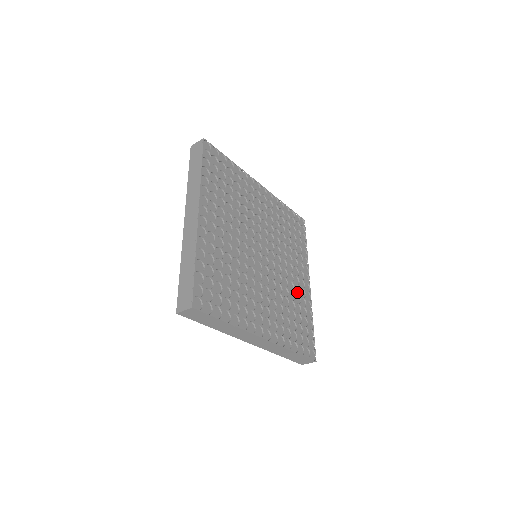
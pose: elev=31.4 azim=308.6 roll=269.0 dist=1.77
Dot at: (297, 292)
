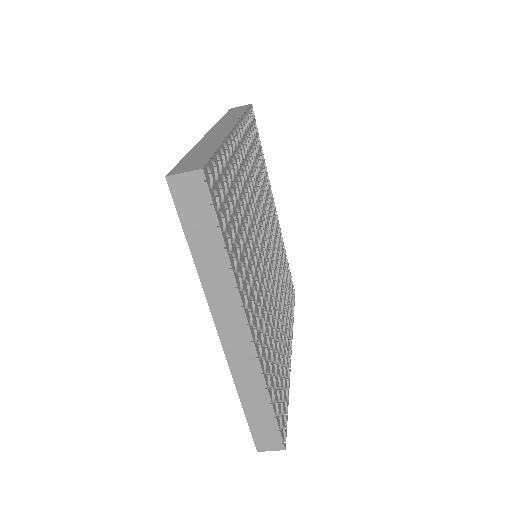
Dot at: (281, 343)
